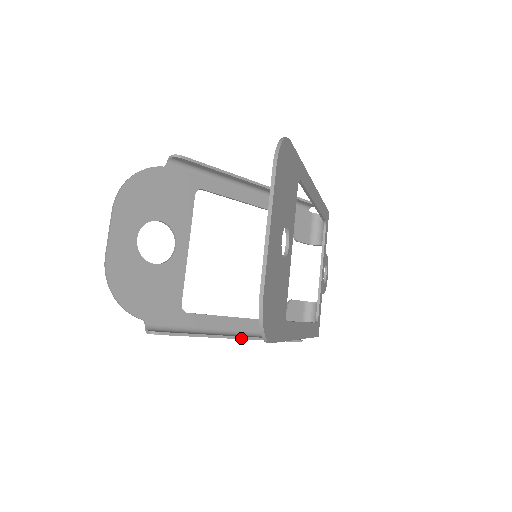
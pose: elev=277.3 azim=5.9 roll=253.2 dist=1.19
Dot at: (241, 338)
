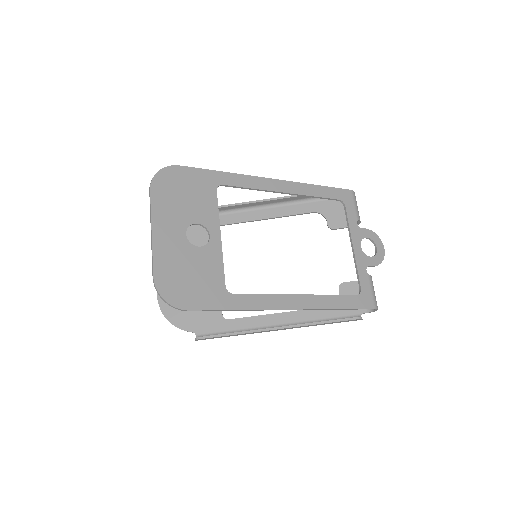
Dot at: (279, 328)
